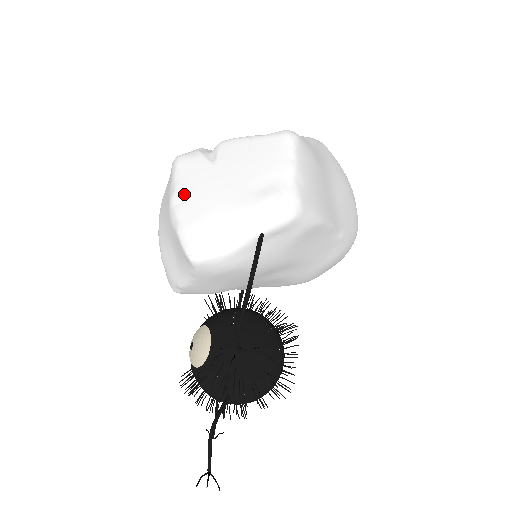
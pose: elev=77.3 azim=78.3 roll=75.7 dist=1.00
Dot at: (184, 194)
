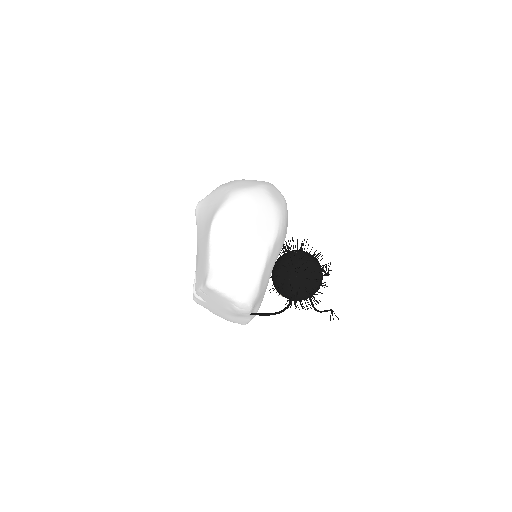
Dot at: (214, 313)
